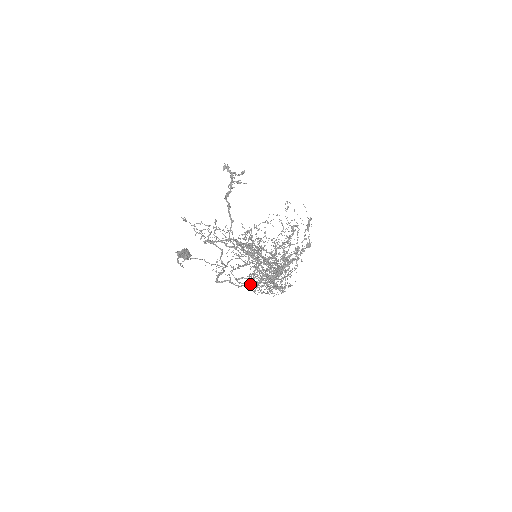
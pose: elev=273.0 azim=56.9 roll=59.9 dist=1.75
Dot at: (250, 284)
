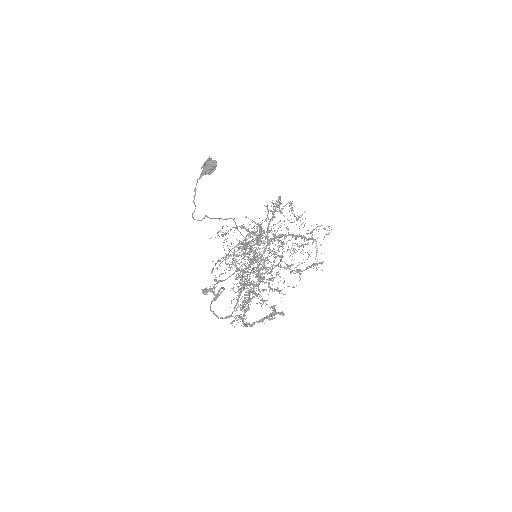
Dot at: (230, 276)
